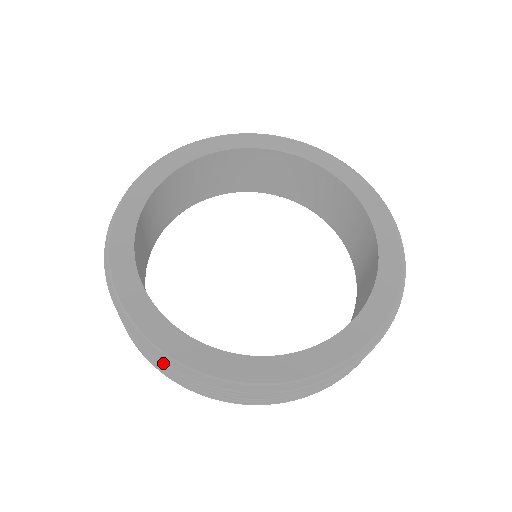
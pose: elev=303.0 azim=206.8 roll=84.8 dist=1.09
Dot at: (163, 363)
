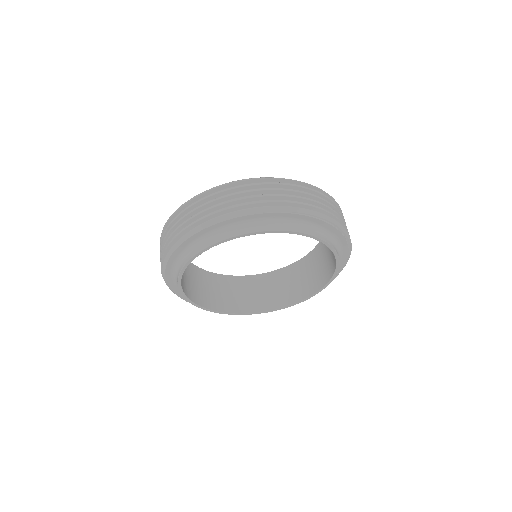
Dot at: occluded
